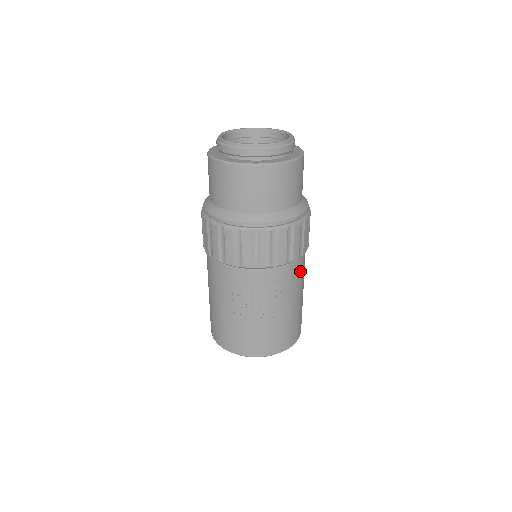
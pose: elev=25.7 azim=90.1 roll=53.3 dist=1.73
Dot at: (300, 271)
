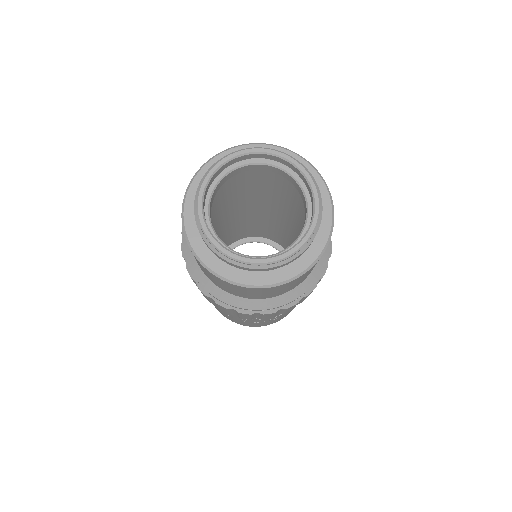
Dot at: occluded
